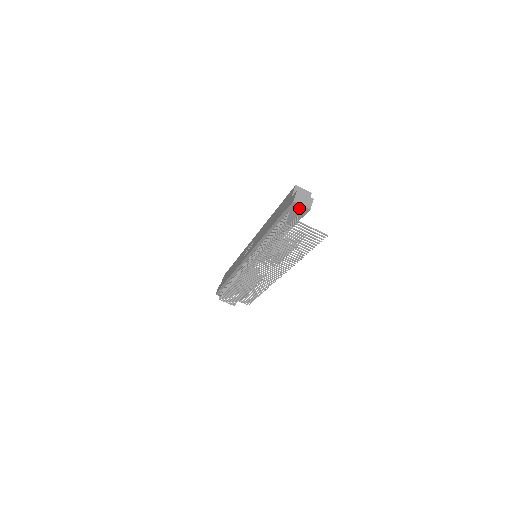
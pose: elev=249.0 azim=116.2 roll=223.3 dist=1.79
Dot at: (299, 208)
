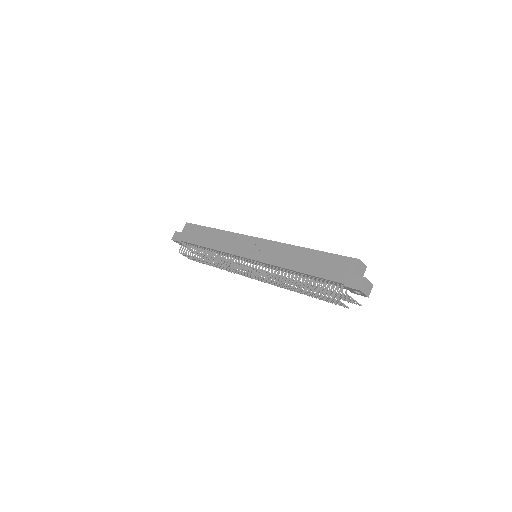
Dot at: occluded
